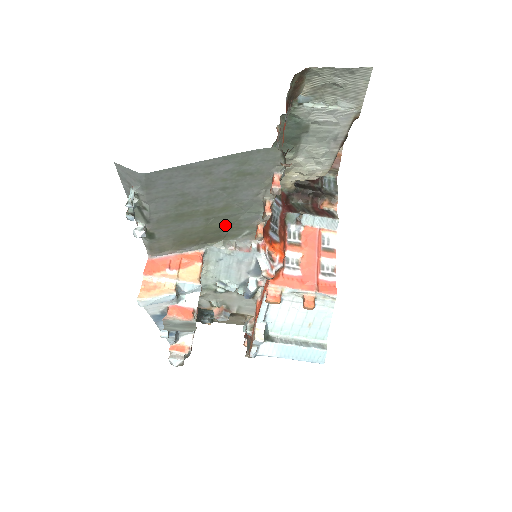
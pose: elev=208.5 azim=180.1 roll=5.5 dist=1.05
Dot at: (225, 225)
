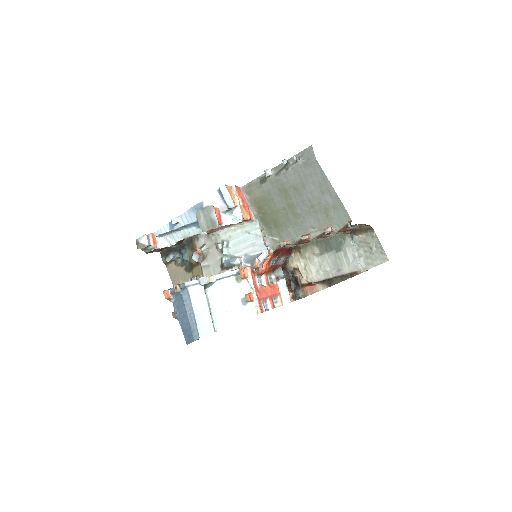
Dot at: (280, 222)
